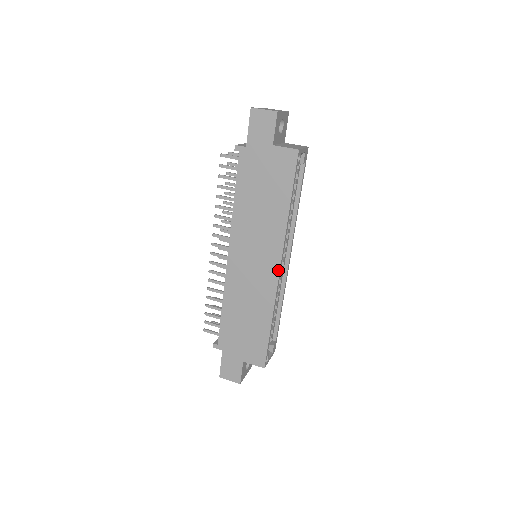
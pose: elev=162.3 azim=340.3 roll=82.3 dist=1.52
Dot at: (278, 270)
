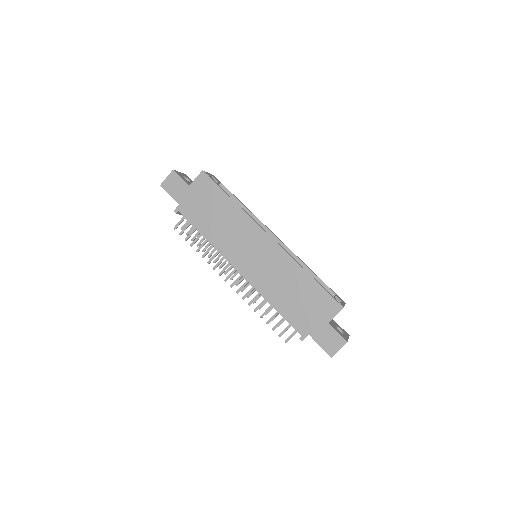
Dot at: (270, 238)
